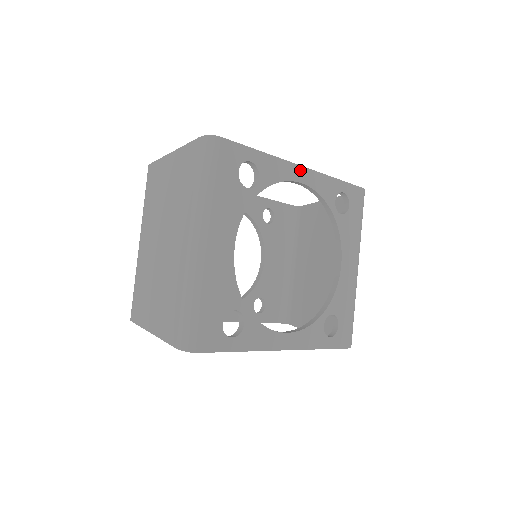
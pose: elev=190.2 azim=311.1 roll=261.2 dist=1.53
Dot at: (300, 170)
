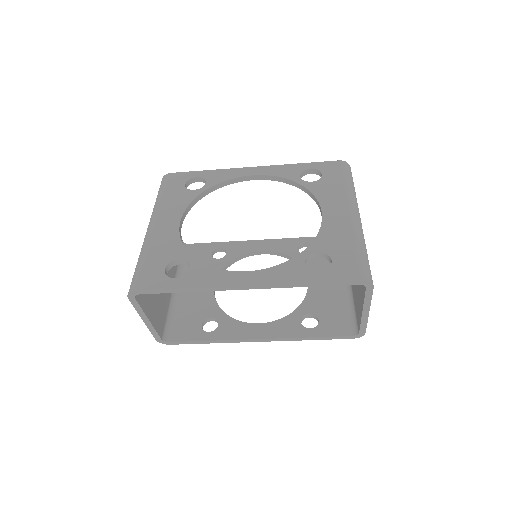
Dot at: (251, 169)
